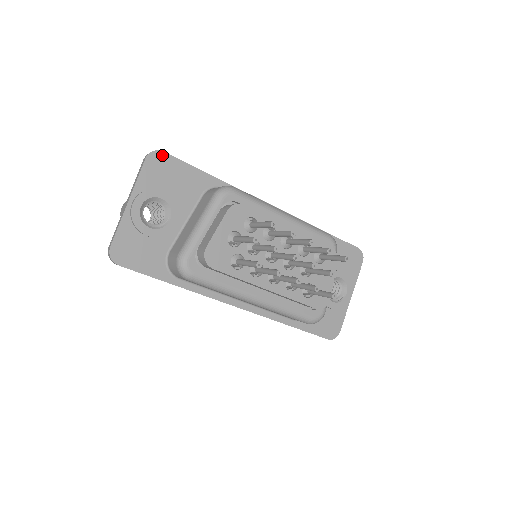
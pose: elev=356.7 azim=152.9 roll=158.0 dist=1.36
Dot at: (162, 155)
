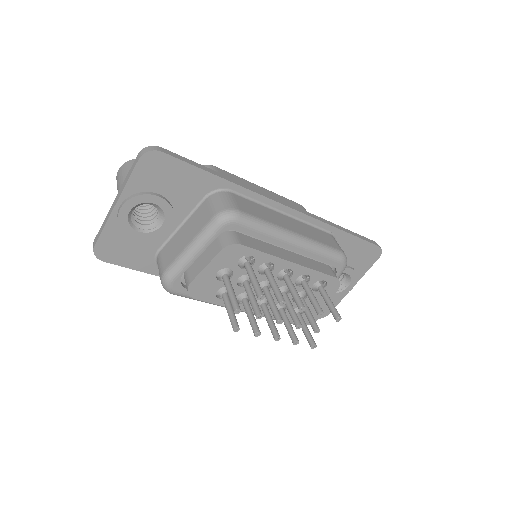
Dot at: (160, 155)
